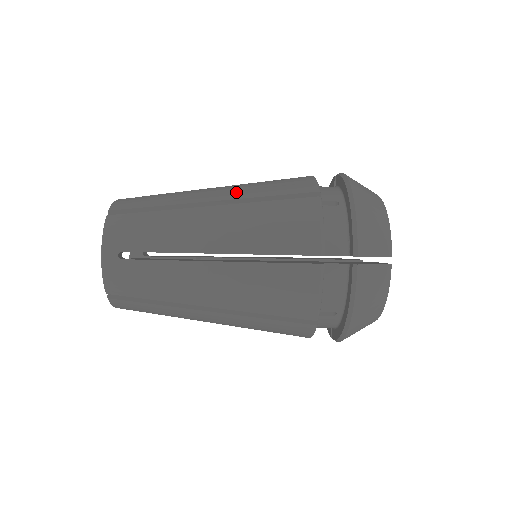
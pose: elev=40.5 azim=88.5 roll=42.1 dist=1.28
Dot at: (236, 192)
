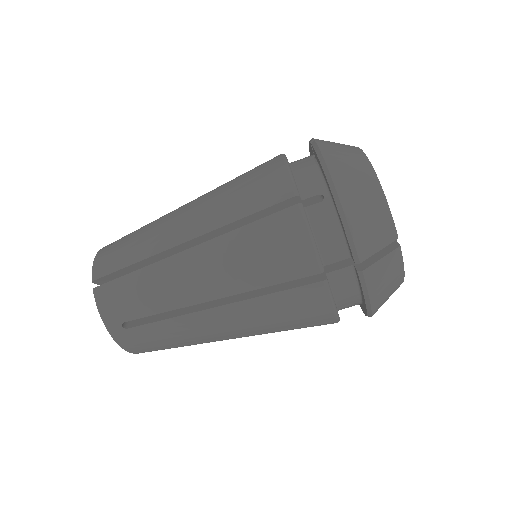
Dot at: occluded
